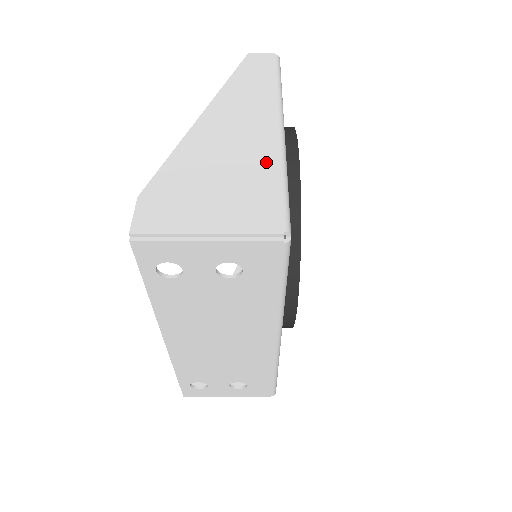
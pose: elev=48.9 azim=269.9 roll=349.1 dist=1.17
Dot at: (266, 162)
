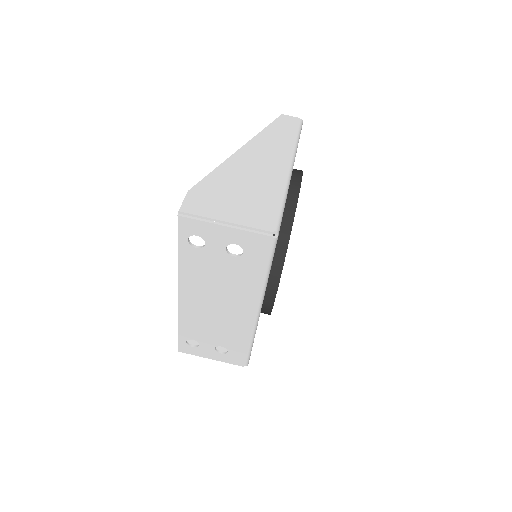
Dot at: (274, 188)
